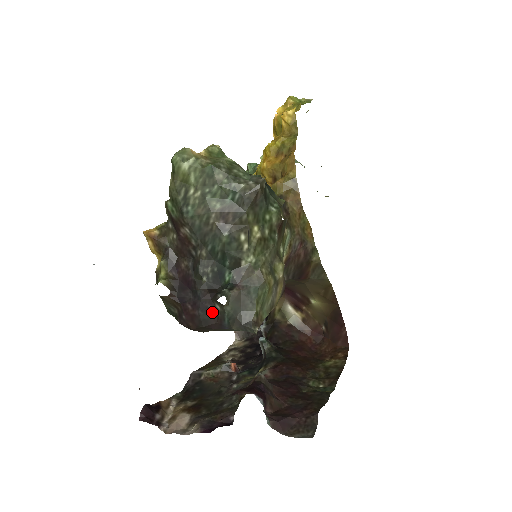
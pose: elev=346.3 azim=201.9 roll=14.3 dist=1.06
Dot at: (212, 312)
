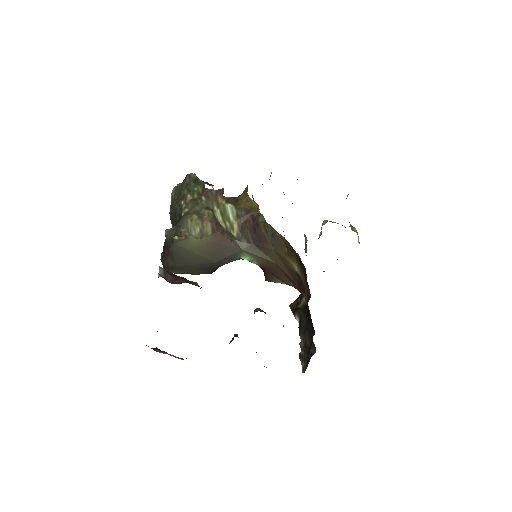
Dot at: (166, 245)
